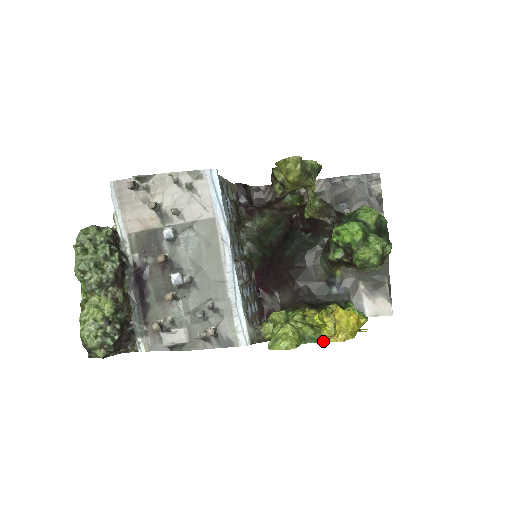
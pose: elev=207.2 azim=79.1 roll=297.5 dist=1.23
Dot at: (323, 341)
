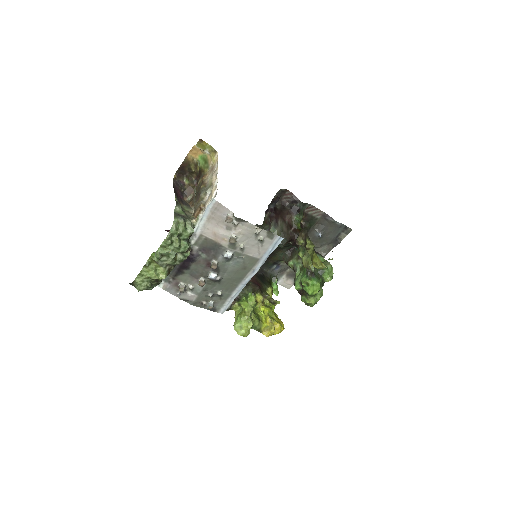
Dot at: (260, 331)
